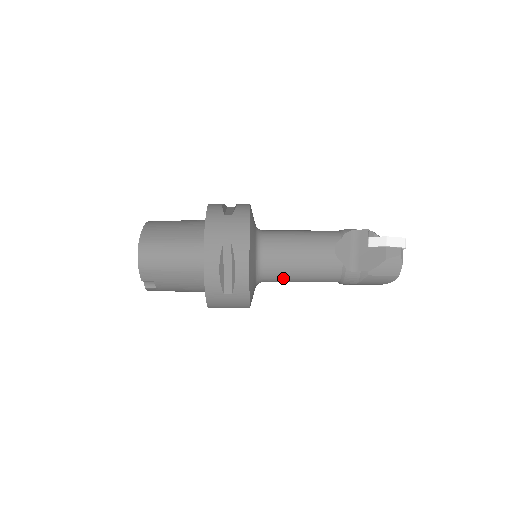
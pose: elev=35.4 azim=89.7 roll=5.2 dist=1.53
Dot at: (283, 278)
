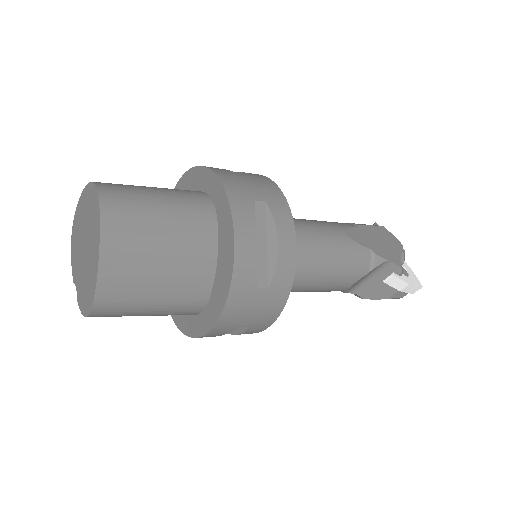
Dot at: occluded
